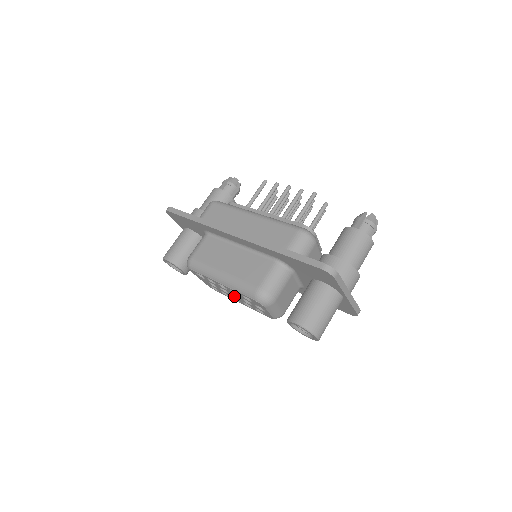
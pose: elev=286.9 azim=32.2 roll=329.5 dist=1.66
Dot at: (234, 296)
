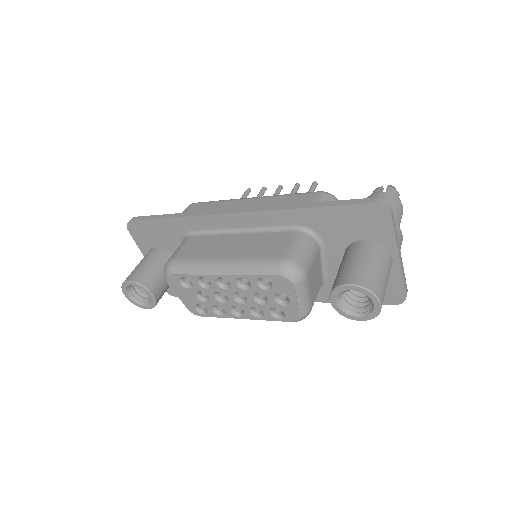
Dot at: (236, 301)
